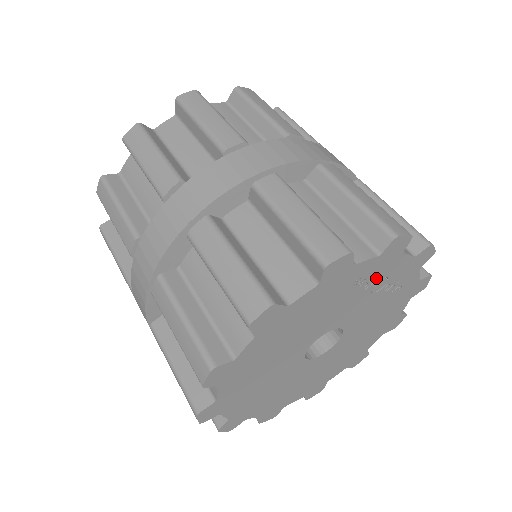
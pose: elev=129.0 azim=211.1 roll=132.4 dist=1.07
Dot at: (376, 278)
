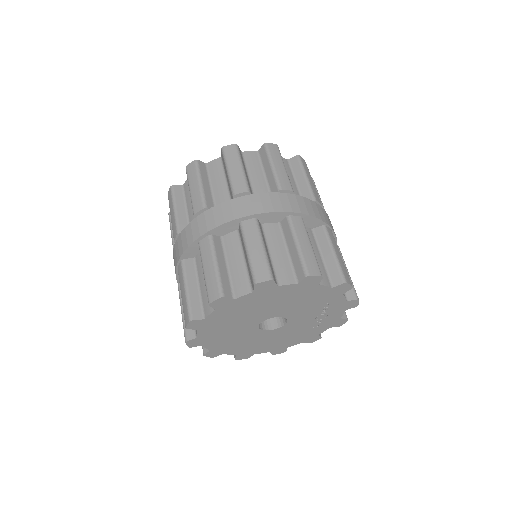
Dot at: (328, 311)
